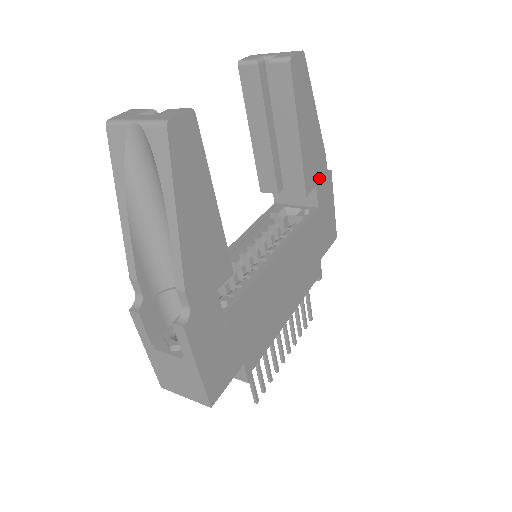
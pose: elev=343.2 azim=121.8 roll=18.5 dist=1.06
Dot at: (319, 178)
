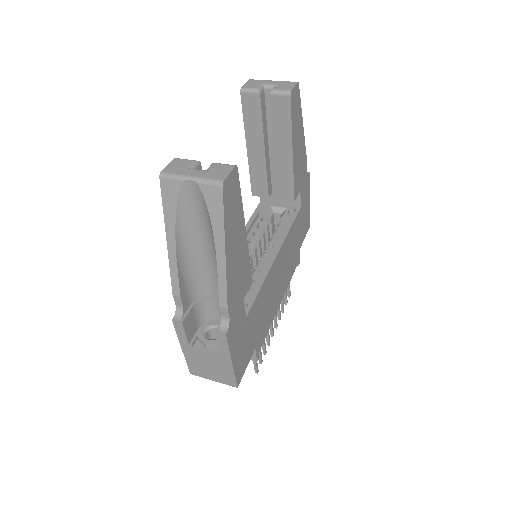
Dot at: (302, 183)
